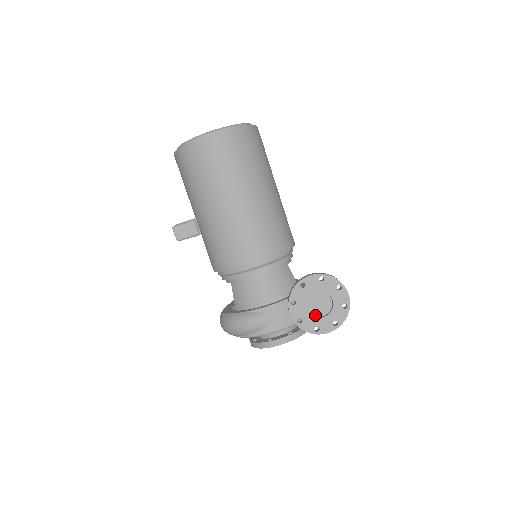
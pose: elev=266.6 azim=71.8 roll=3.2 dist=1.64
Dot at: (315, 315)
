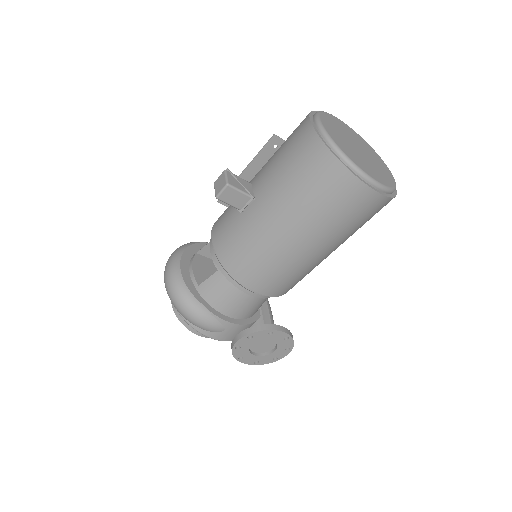
Dot at: (251, 349)
